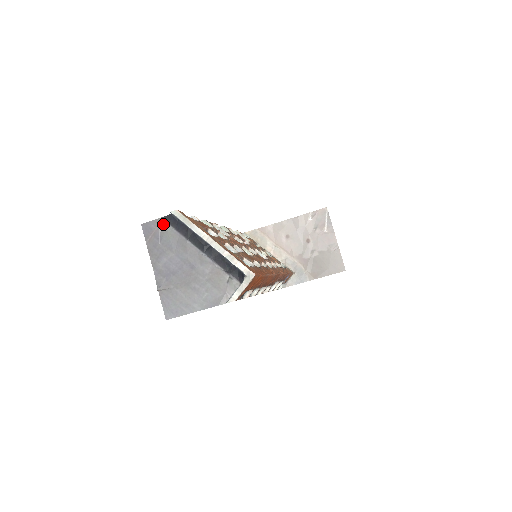
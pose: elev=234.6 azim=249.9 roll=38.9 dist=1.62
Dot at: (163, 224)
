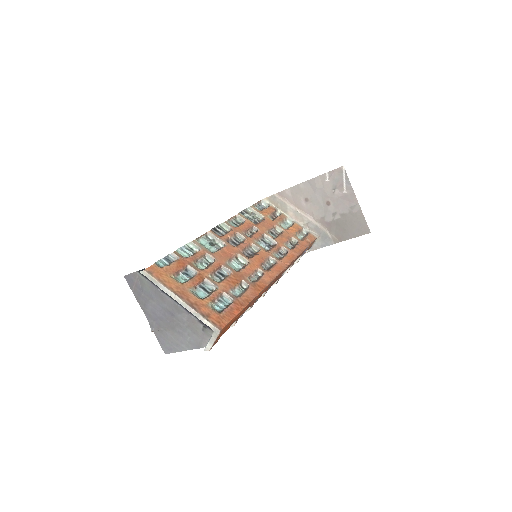
Dot at: (140, 277)
